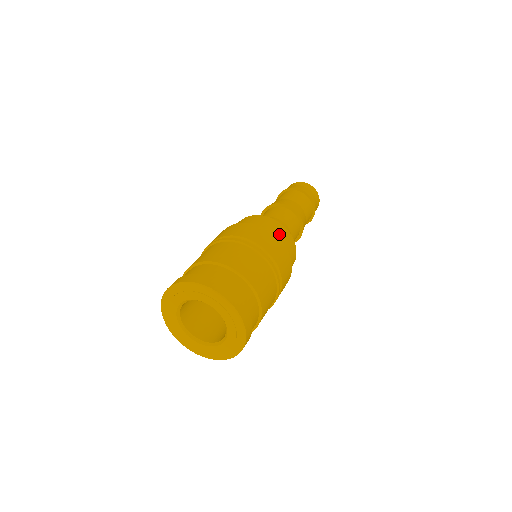
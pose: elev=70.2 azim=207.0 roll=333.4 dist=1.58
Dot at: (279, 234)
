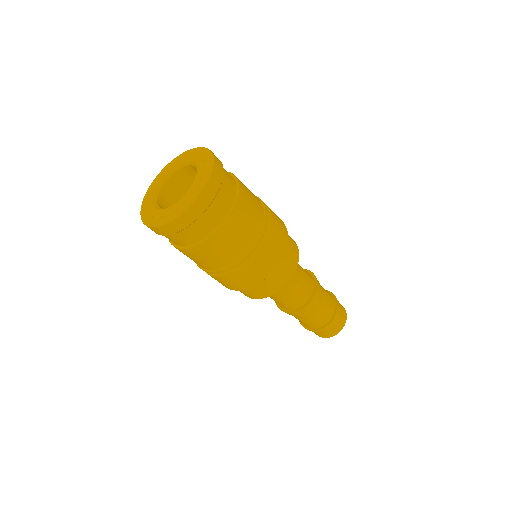
Dot at: (288, 236)
